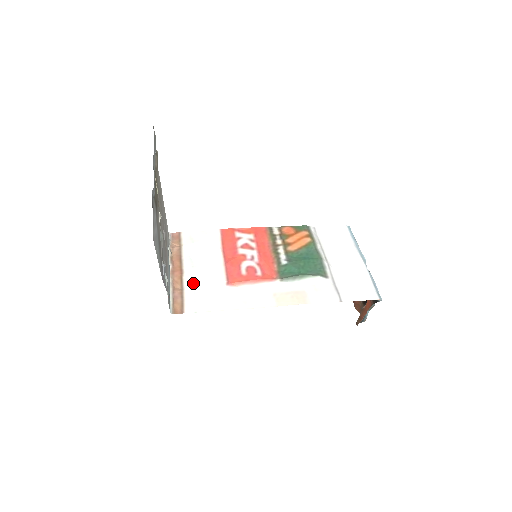
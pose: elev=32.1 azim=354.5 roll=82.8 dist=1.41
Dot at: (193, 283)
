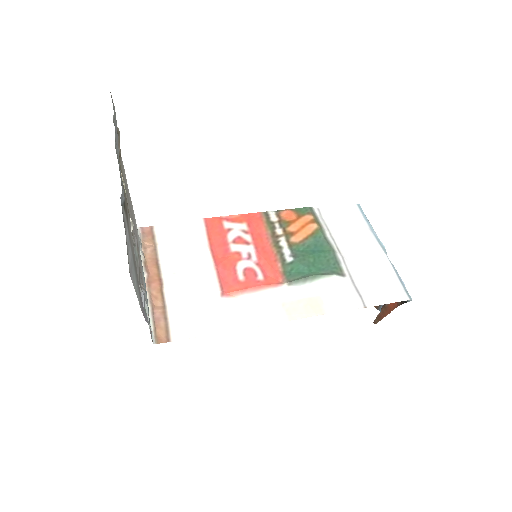
Dot at: (177, 297)
